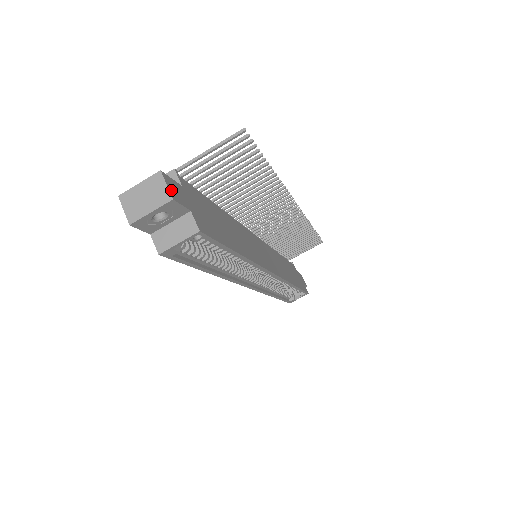
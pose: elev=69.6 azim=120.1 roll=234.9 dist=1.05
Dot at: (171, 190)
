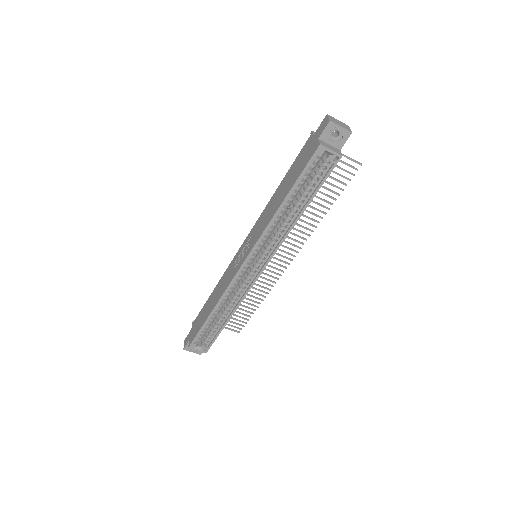
Dot at: (349, 133)
